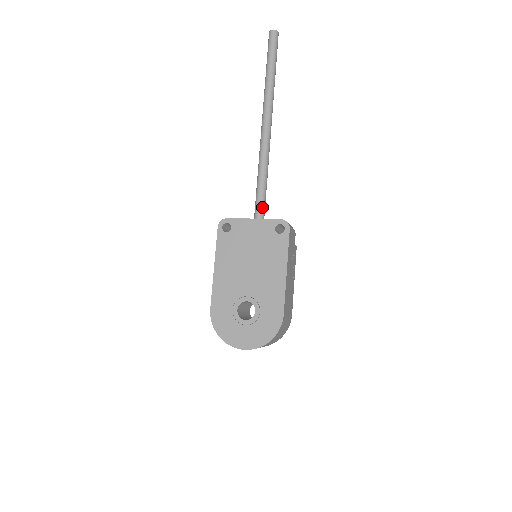
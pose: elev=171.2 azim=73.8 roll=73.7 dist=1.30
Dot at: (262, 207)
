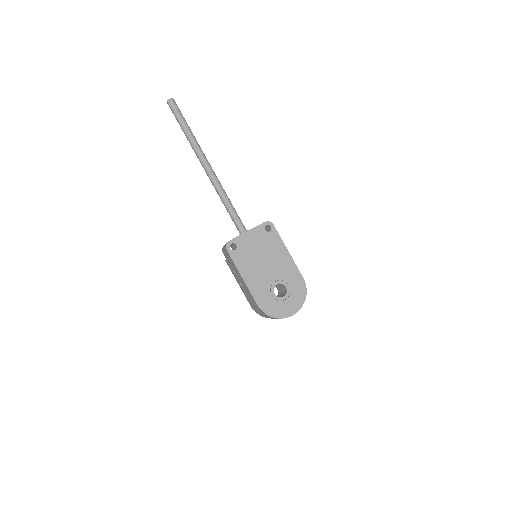
Dot at: (241, 222)
